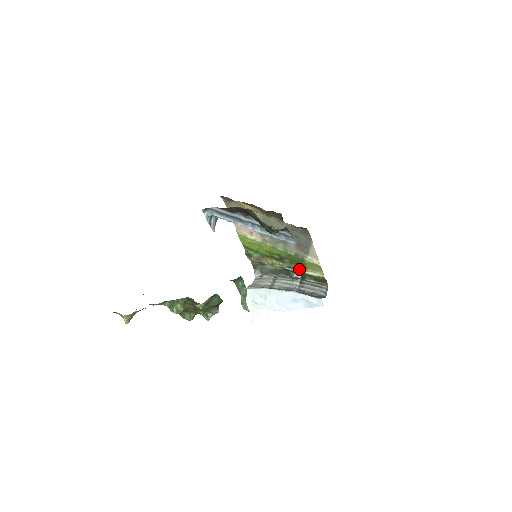
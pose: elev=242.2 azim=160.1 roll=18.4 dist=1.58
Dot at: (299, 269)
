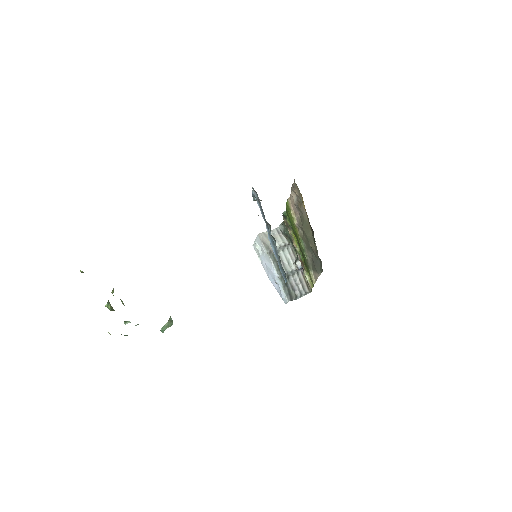
Dot at: (304, 265)
